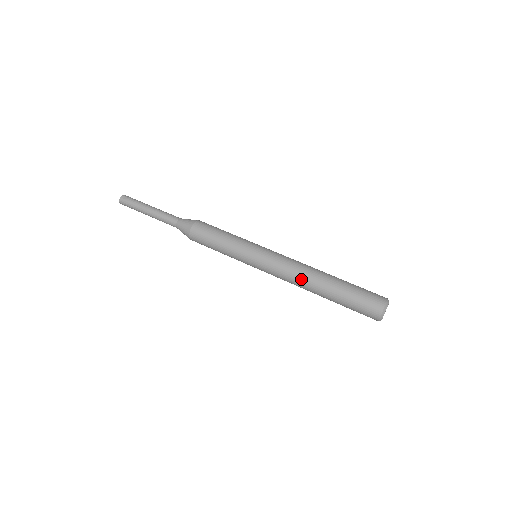
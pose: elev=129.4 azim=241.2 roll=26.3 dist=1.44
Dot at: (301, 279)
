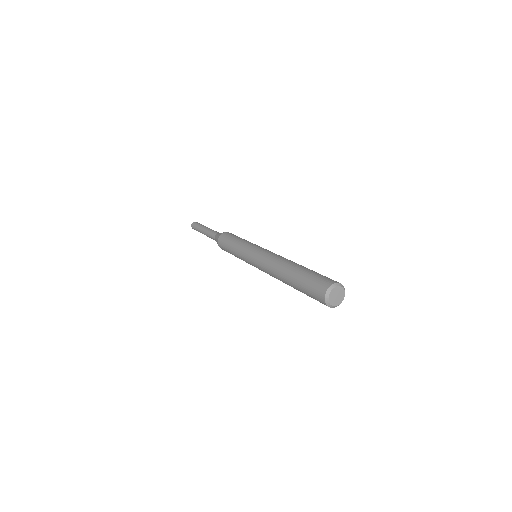
Dot at: (274, 269)
